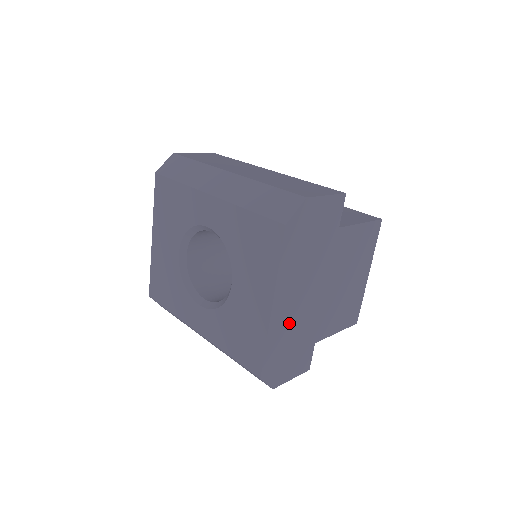
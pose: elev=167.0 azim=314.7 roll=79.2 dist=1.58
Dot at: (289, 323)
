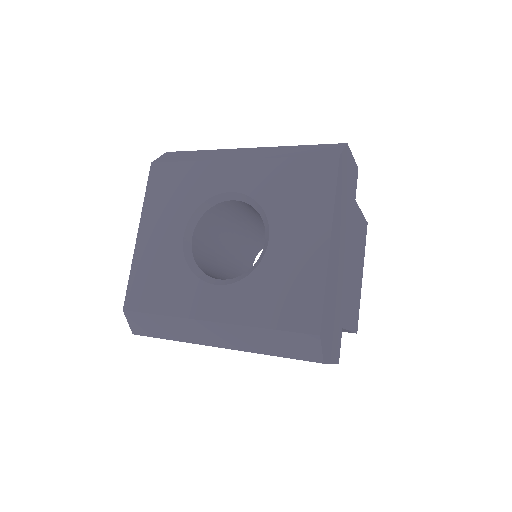
Dot at: (334, 278)
